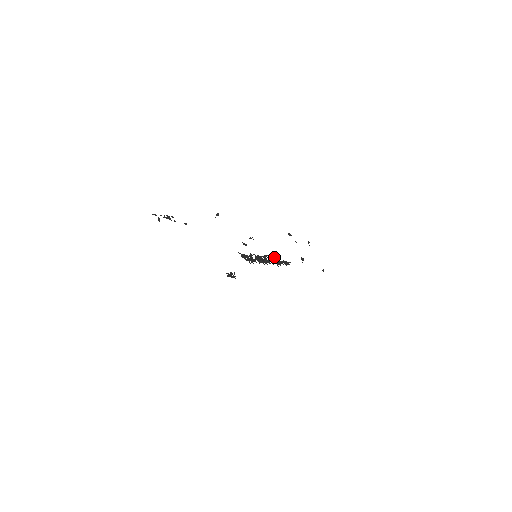
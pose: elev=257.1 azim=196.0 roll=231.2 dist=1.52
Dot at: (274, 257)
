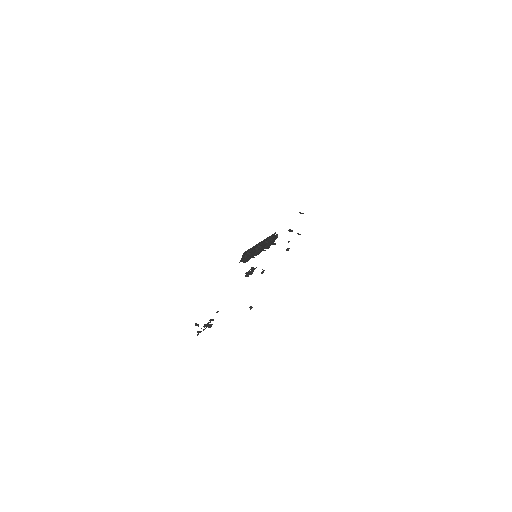
Dot at: occluded
